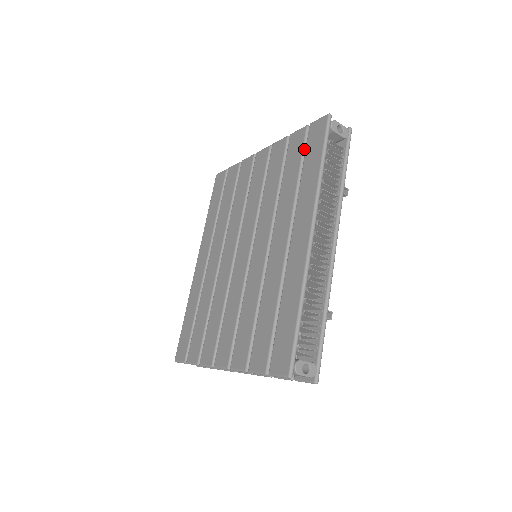
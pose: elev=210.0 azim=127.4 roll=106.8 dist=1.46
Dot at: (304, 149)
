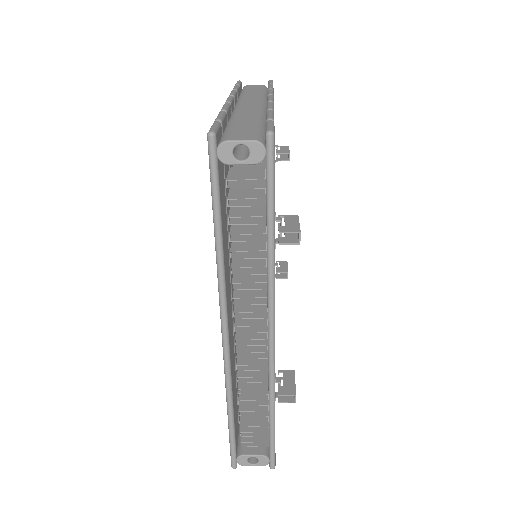
Dot at: occluded
